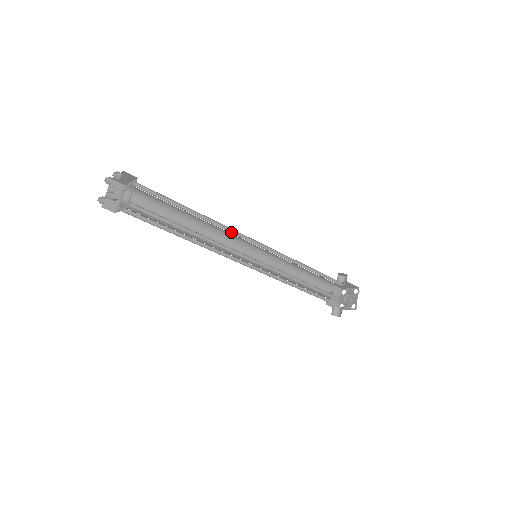
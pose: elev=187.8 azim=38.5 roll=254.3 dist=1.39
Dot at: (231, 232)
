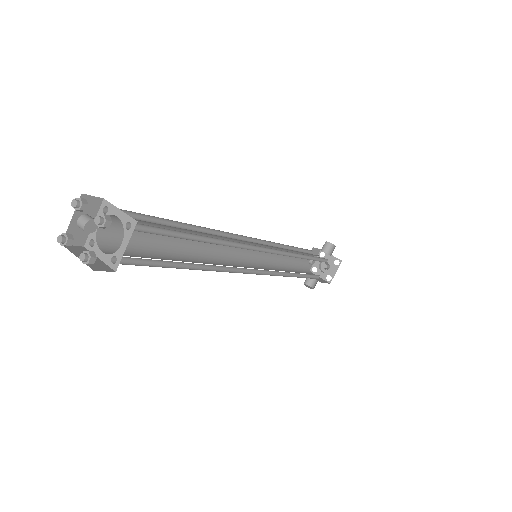
Dot at: (240, 245)
